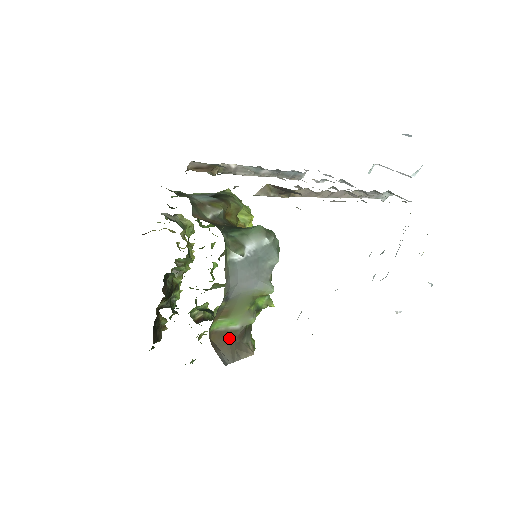
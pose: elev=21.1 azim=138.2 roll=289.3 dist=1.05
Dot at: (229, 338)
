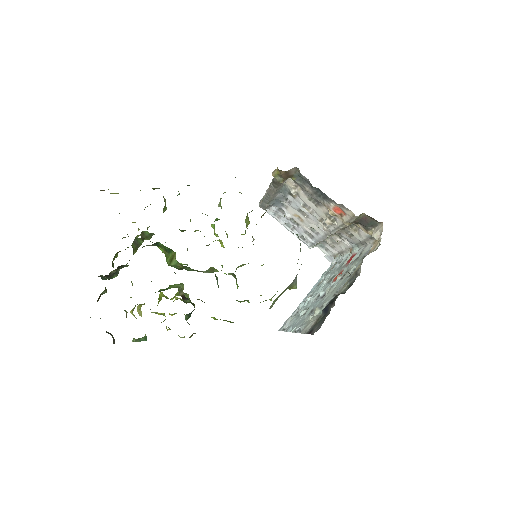
Dot at: occluded
